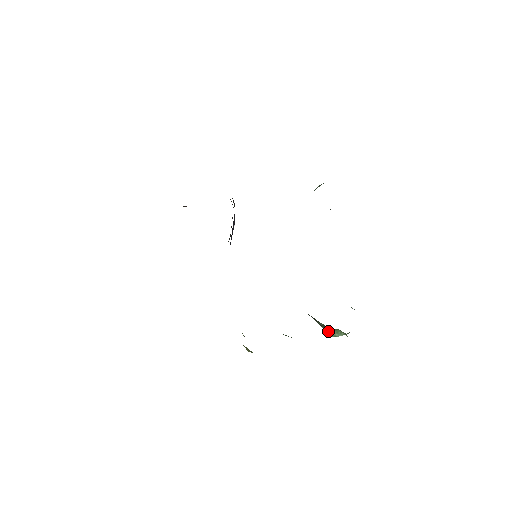
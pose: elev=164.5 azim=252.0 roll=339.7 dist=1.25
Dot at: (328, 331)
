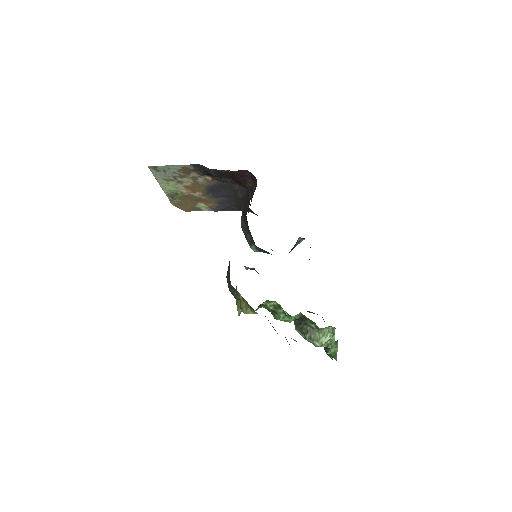
Dot at: (314, 338)
